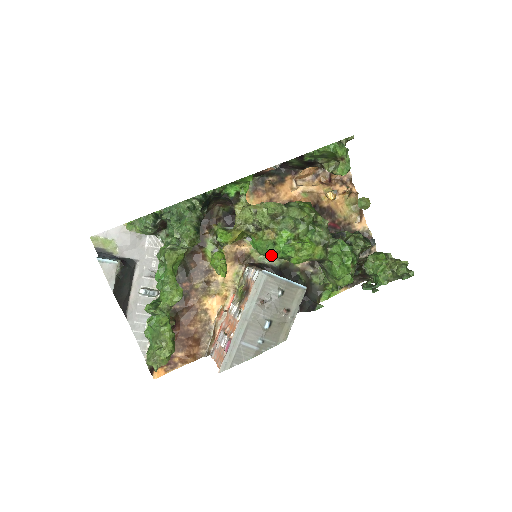
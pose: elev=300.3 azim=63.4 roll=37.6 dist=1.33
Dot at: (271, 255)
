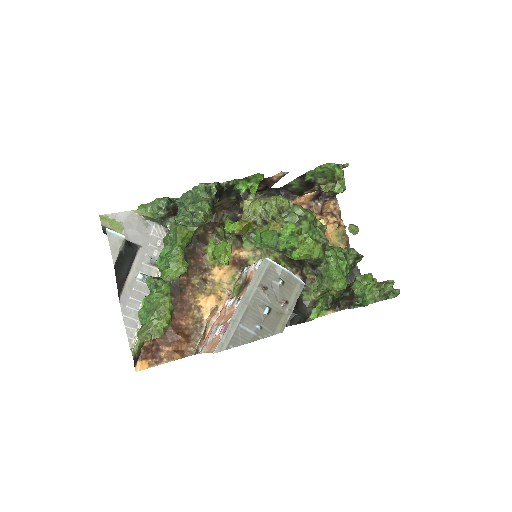
Dot at: (275, 246)
